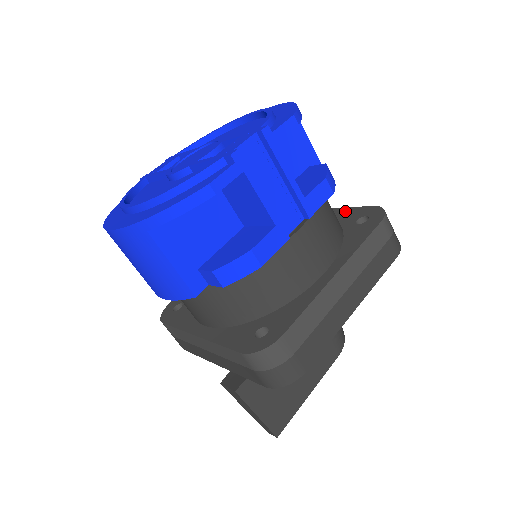
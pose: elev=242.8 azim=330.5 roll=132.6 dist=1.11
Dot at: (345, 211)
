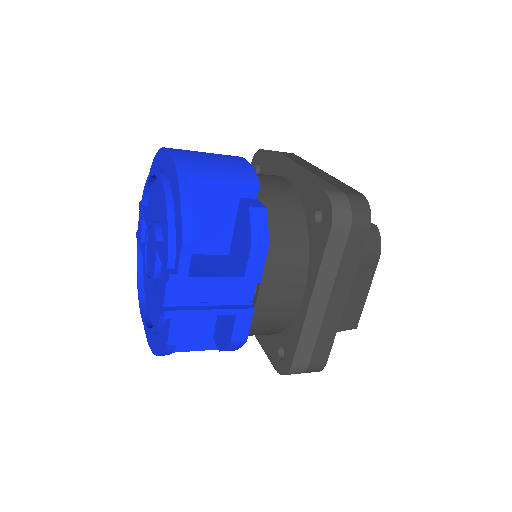
Dot at: (305, 187)
